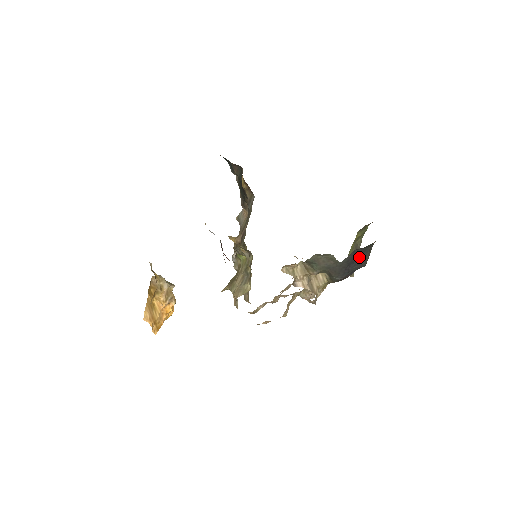
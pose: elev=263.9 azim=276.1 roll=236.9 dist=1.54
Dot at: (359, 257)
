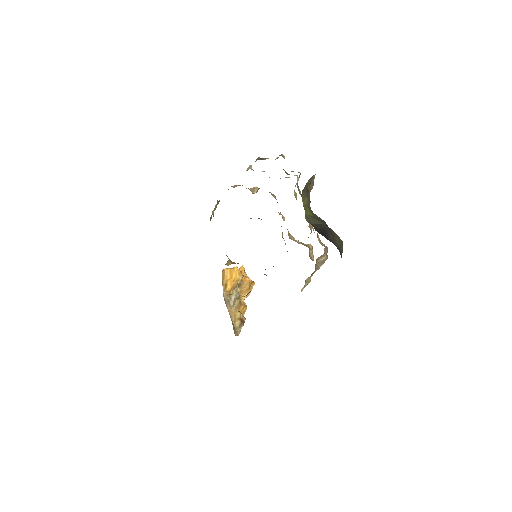
Dot at: occluded
